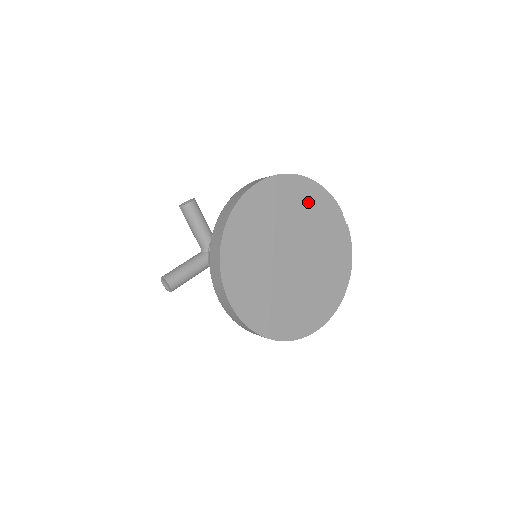
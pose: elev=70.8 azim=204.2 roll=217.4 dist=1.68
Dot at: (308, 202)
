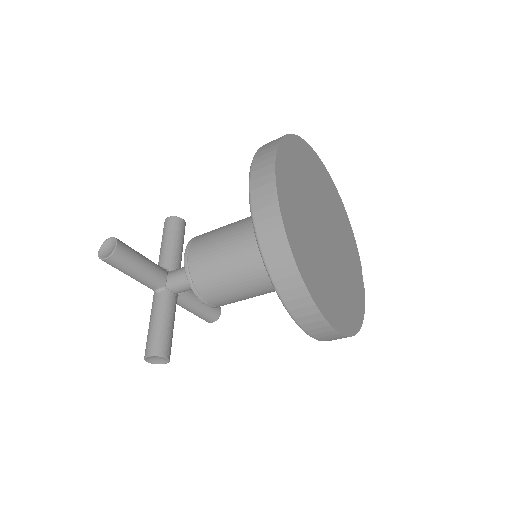
Dot at: (343, 222)
